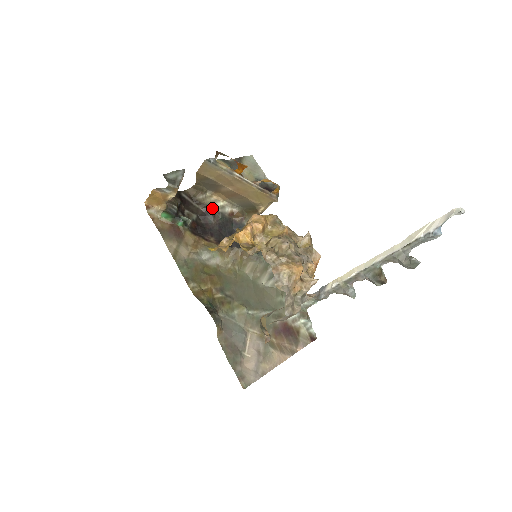
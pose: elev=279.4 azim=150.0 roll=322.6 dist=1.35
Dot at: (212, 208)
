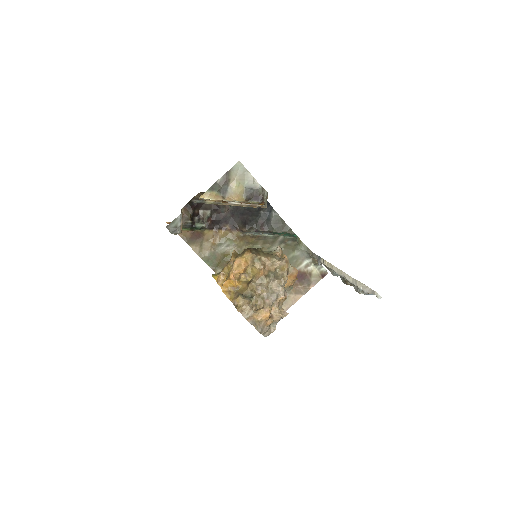
Dot at: occluded
